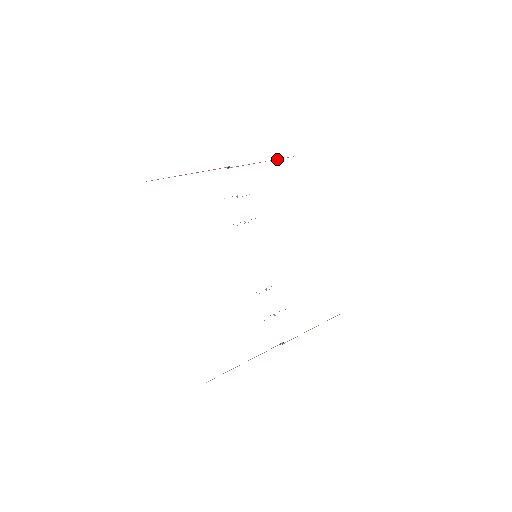
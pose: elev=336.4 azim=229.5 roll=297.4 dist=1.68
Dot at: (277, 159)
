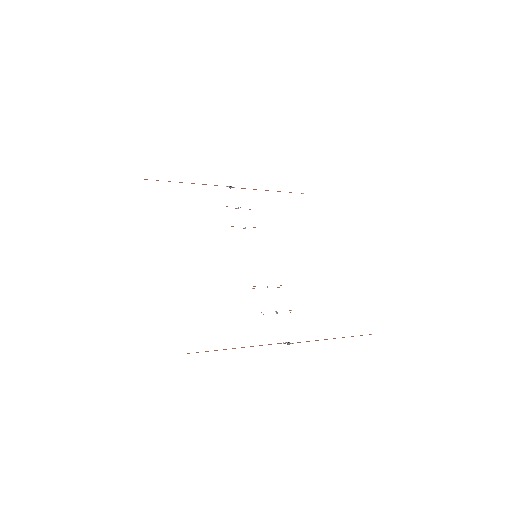
Dot at: occluded
